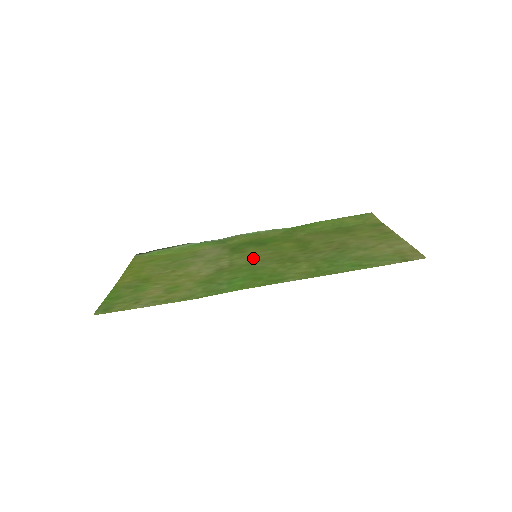
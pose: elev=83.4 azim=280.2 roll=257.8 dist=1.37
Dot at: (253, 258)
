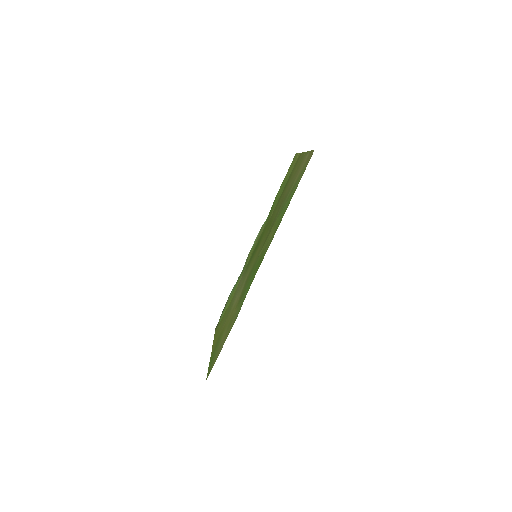
Dot at: occluded
